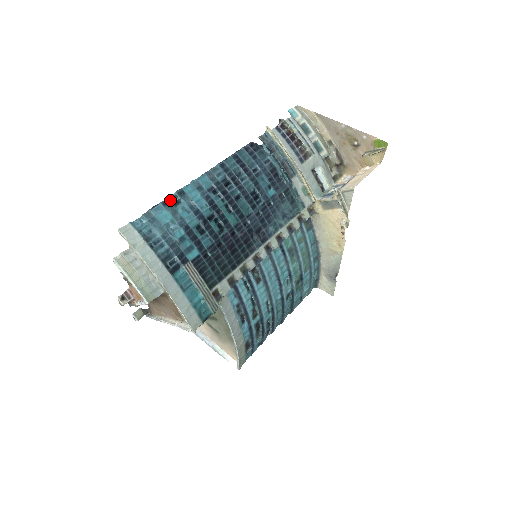
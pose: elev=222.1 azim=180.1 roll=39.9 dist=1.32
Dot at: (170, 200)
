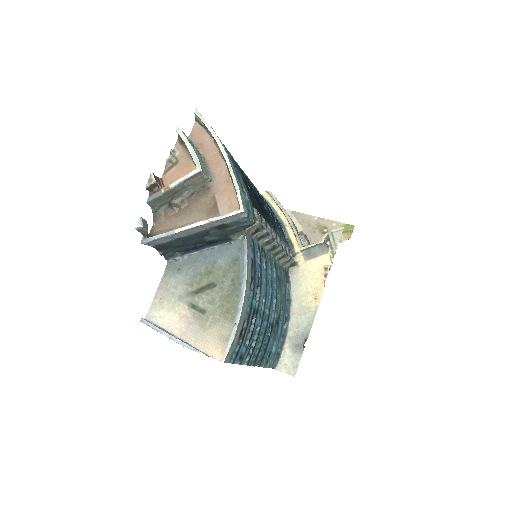
Dot at: occluded
